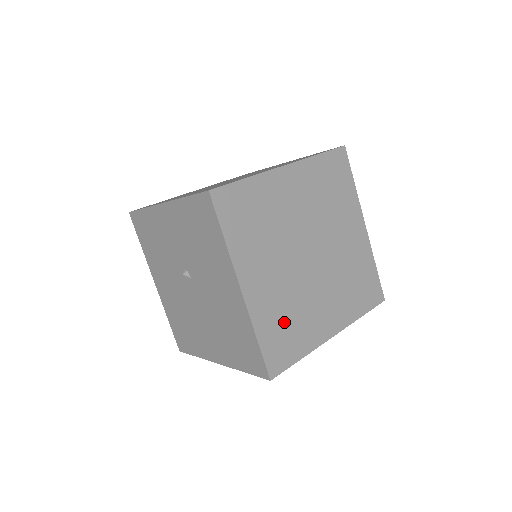
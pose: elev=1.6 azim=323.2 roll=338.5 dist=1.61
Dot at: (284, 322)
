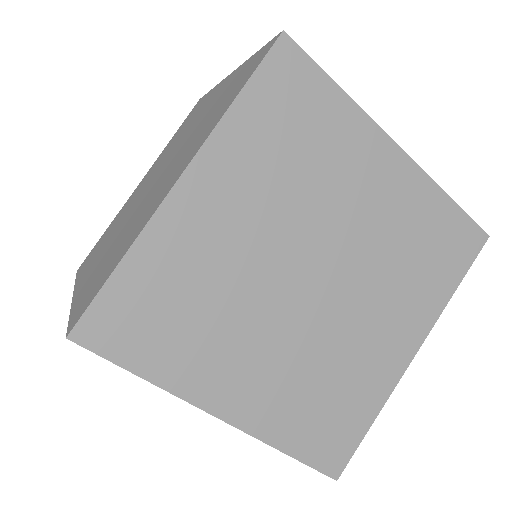
Dot at: (318, 402)
